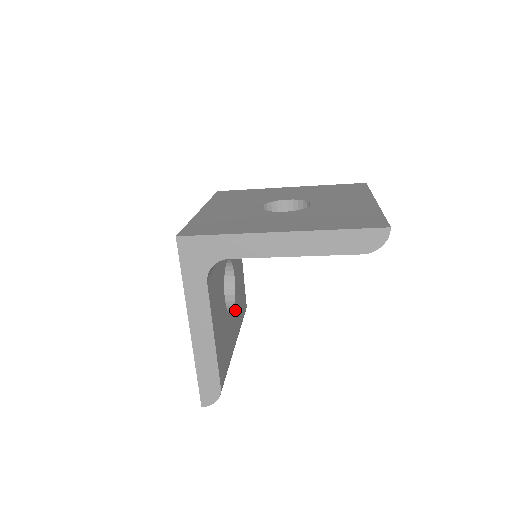
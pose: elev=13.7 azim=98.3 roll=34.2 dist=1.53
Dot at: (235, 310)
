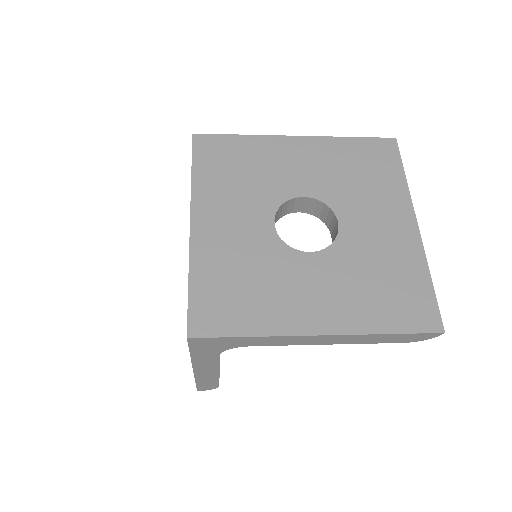
Dot at: occluded
